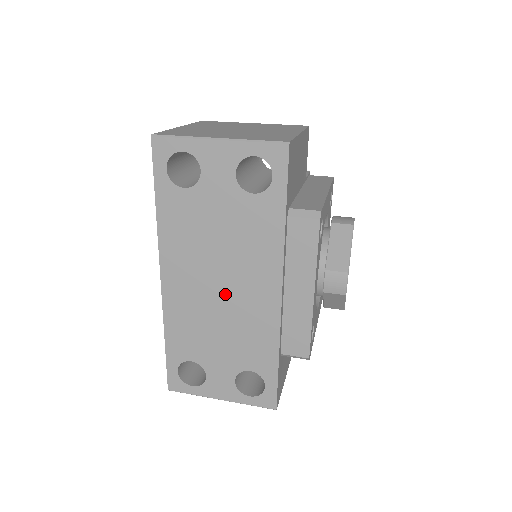
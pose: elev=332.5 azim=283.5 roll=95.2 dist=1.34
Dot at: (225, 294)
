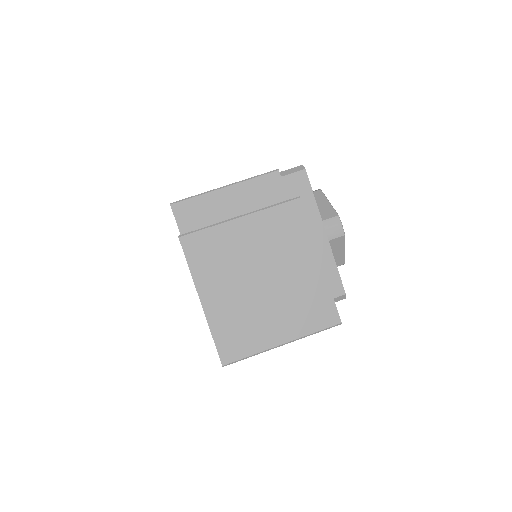
Dot at: occluded
